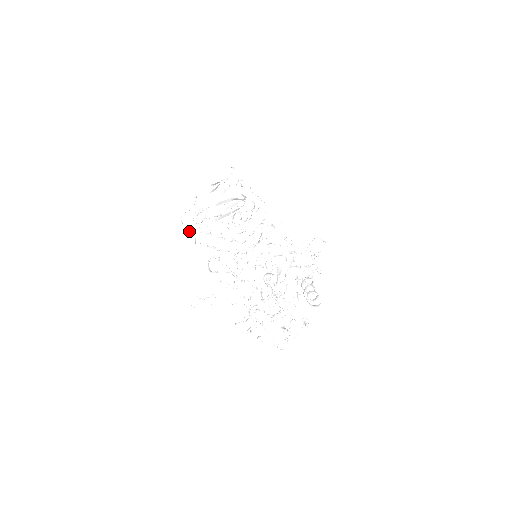
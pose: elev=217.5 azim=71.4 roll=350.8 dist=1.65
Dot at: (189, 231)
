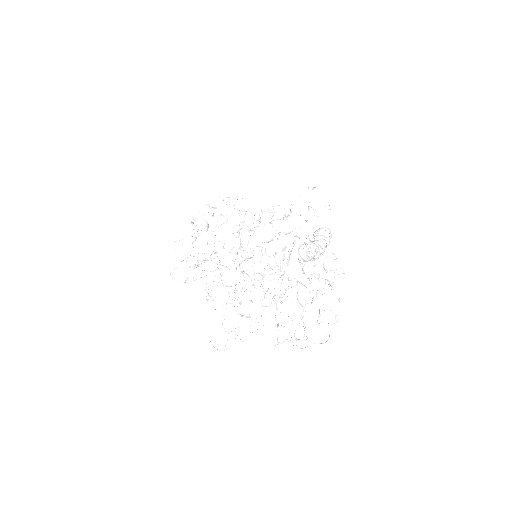
Dot at: occluded
